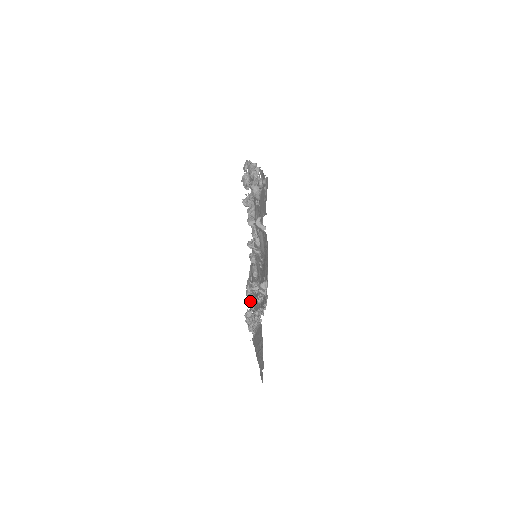
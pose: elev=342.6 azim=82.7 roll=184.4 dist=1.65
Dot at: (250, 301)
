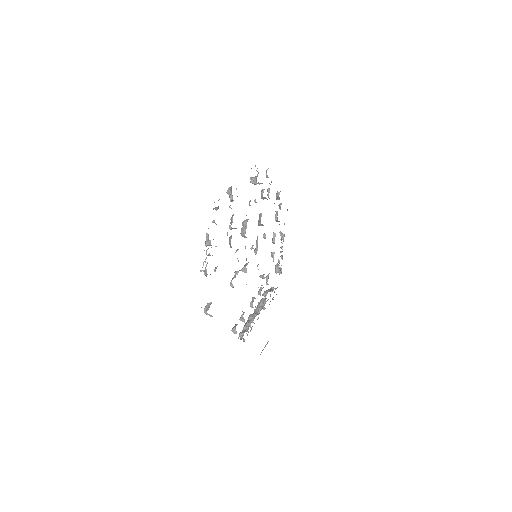
Dot at: occluded
